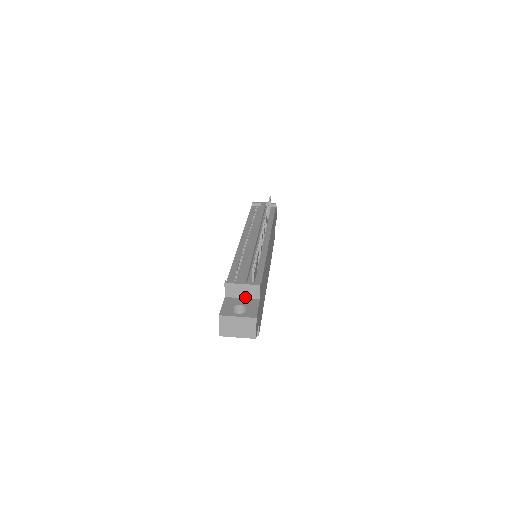
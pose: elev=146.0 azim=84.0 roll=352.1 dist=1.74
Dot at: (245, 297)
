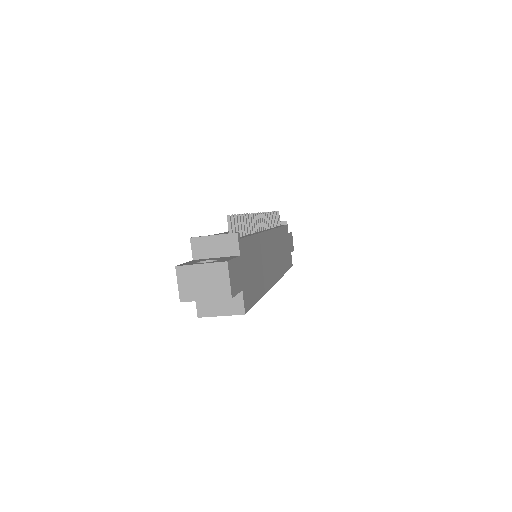
Dot at: (220, 255)
